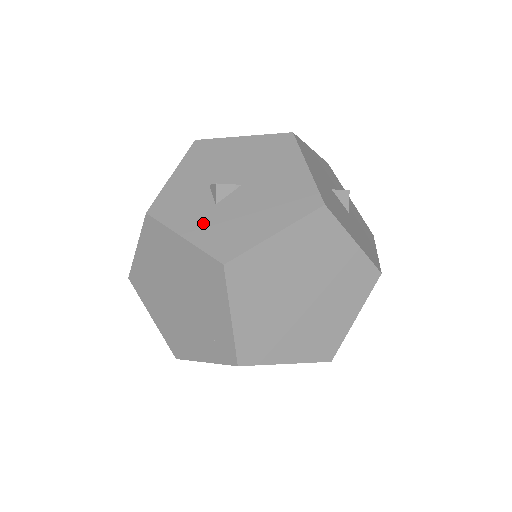
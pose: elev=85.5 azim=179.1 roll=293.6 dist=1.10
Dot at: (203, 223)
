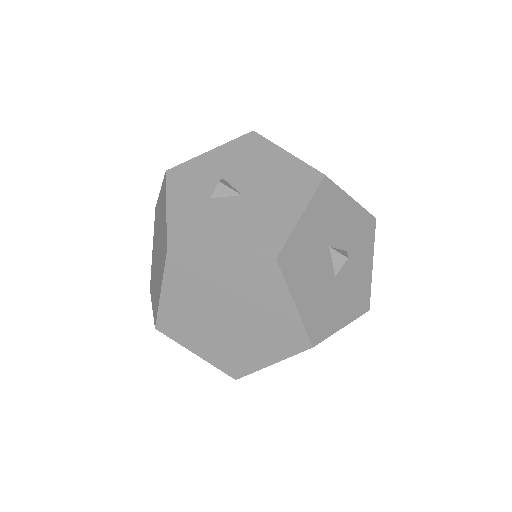
Dot at: (188, 207)
